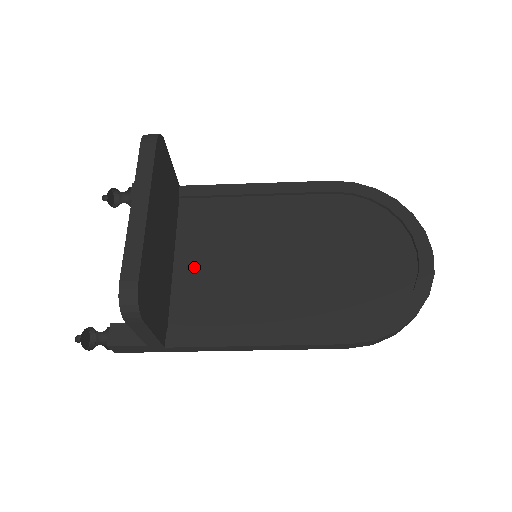
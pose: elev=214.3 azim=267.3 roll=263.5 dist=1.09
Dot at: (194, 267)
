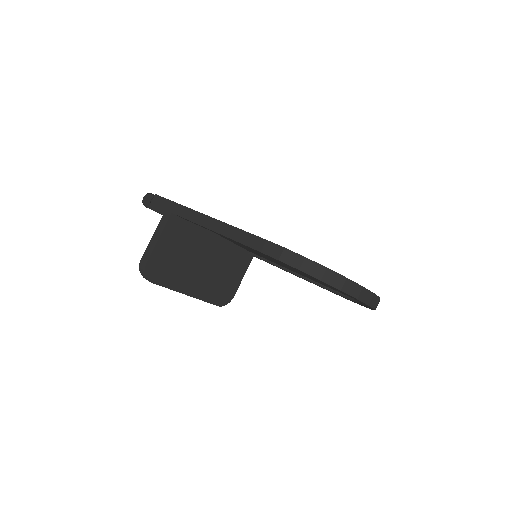
Dot at: occluded
